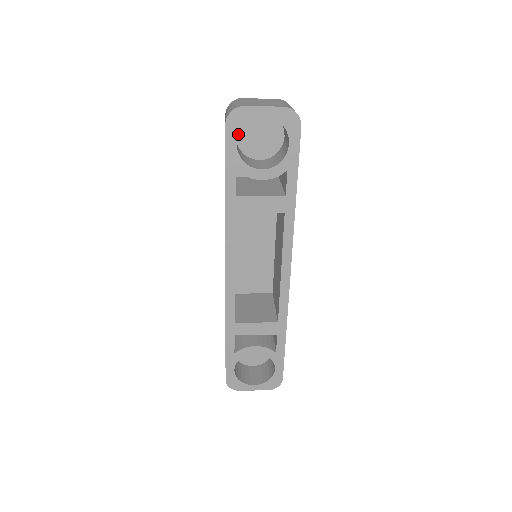
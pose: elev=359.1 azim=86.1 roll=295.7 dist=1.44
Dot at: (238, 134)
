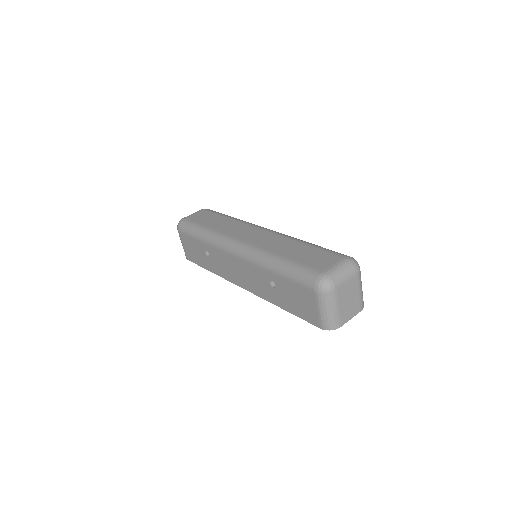
Dot at: occluded
